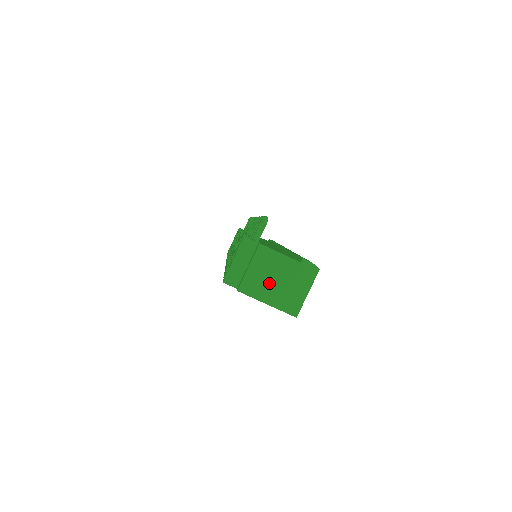
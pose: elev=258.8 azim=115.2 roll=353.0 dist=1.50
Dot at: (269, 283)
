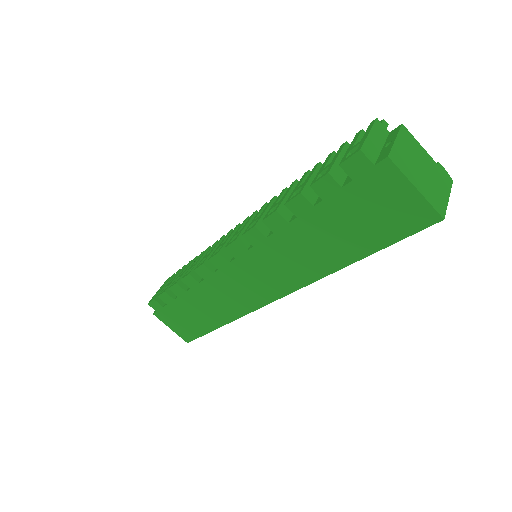
Dot at: (415, 167)
